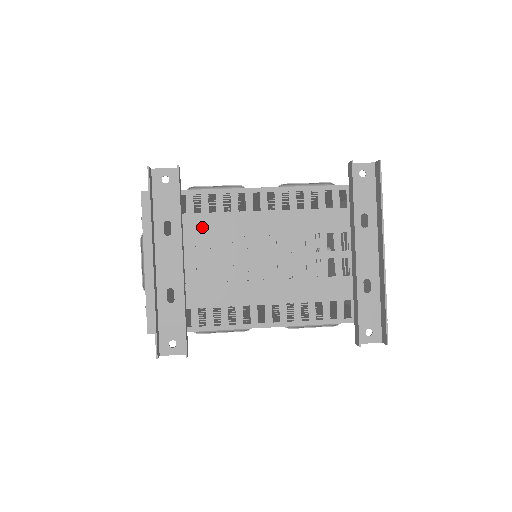
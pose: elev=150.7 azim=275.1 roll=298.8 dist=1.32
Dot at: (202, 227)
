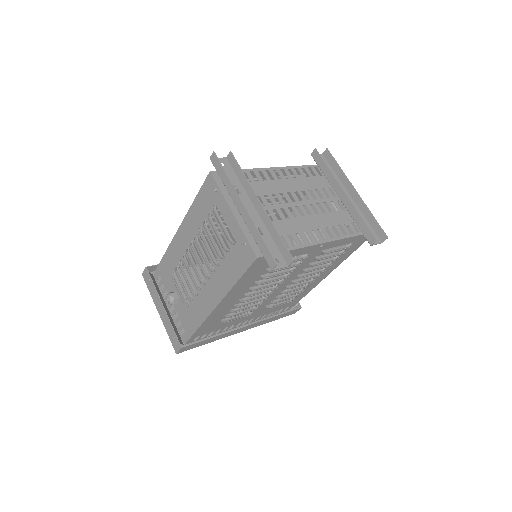
Dot at: (256, 189)
